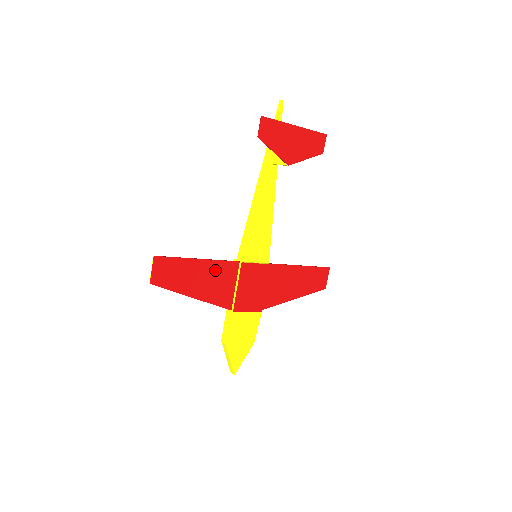
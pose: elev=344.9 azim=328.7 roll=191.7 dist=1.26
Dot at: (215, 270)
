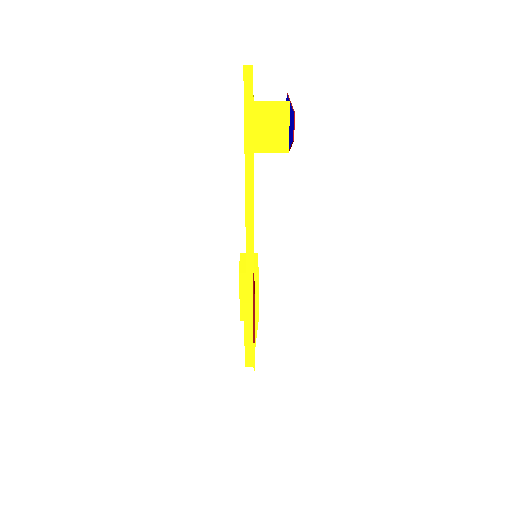
Dot at: occluded
